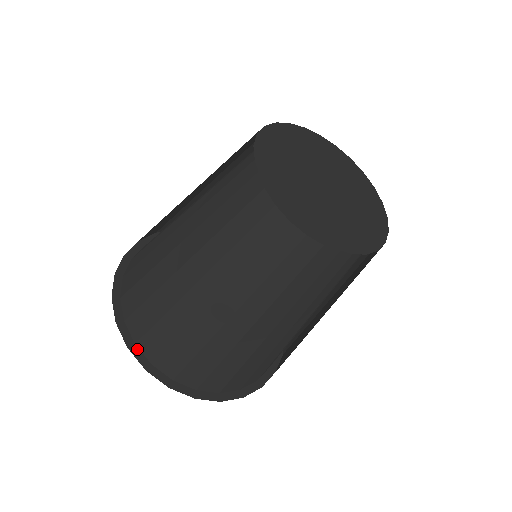
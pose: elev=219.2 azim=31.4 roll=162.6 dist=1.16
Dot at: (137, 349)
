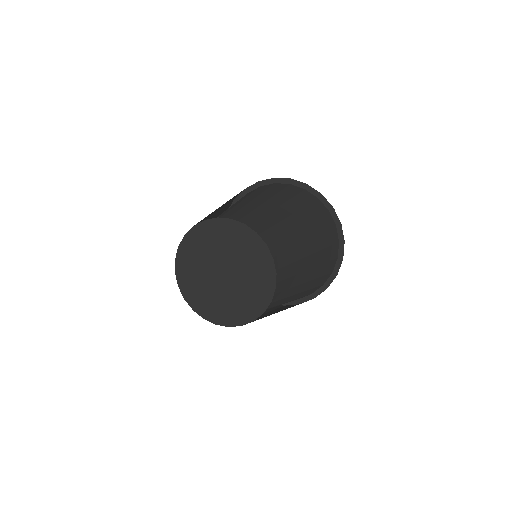
Dot at: occluded
